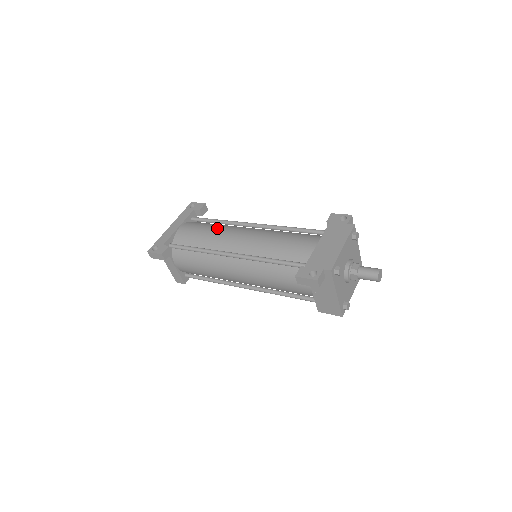
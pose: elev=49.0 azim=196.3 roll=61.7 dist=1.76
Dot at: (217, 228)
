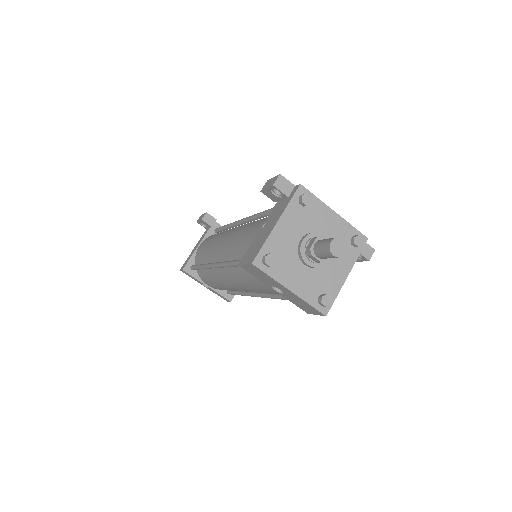
Dot at: occluded
